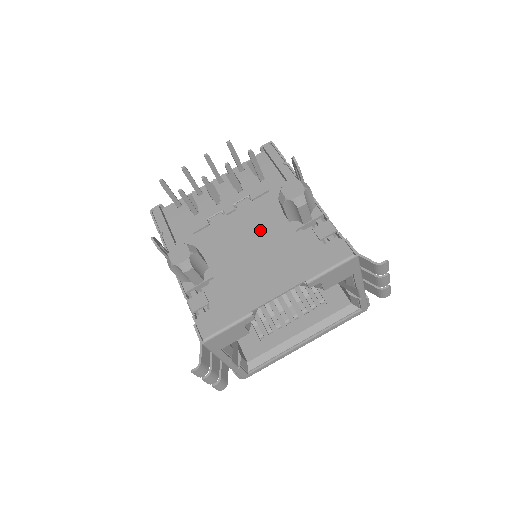
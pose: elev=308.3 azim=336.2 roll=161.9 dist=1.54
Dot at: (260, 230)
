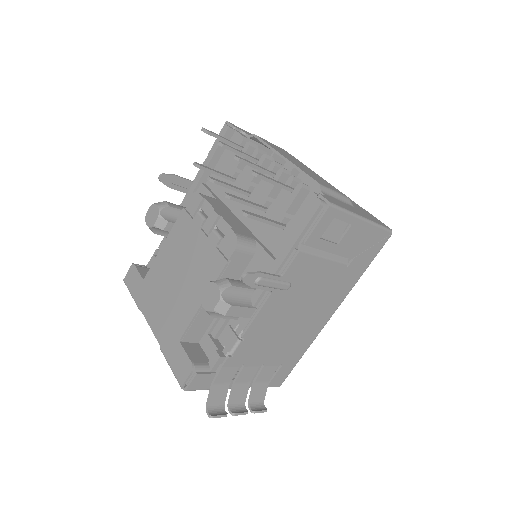
Dot at: (192, 277)
